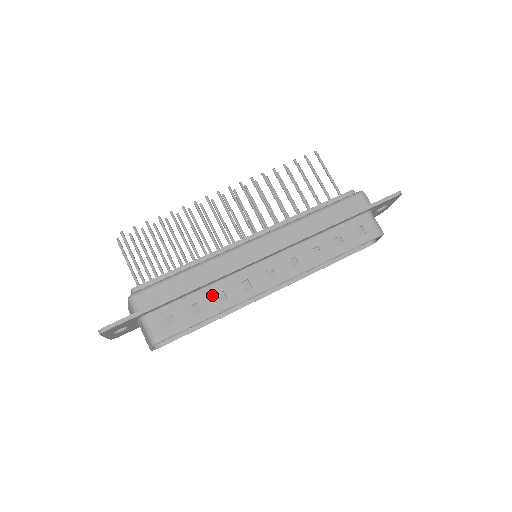
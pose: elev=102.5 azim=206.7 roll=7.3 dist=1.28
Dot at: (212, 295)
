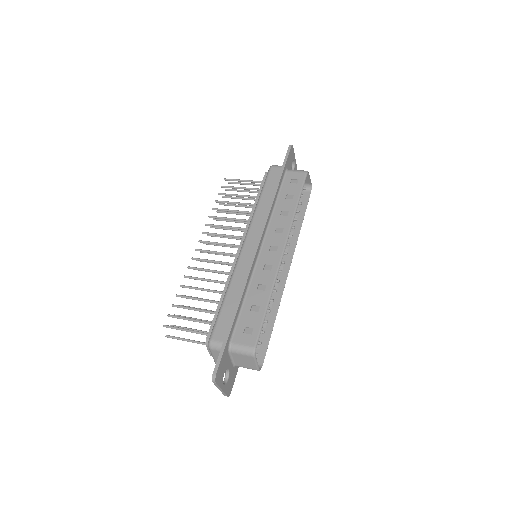
Dot at: (255, 293)
